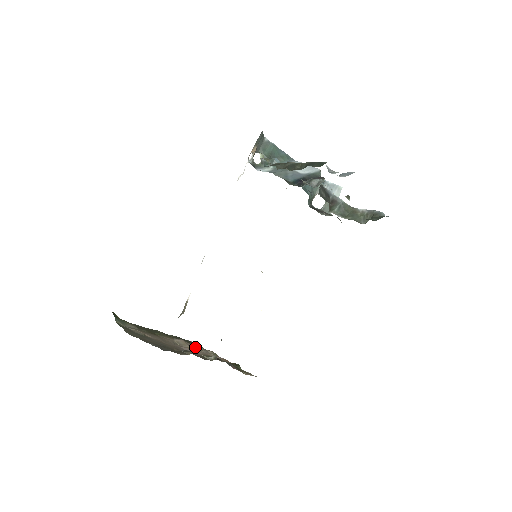
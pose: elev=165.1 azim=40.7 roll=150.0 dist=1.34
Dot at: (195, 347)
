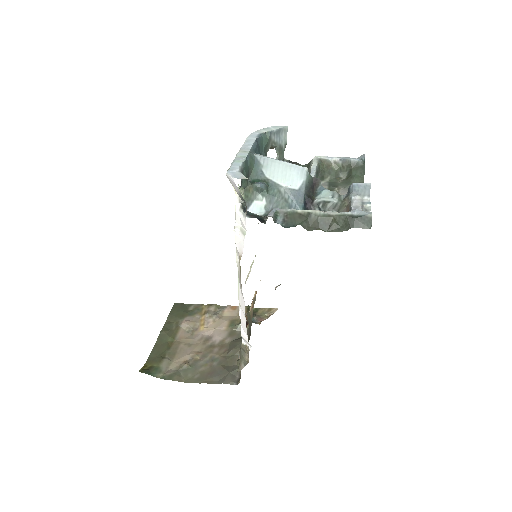
Dot at: (200, 317)
